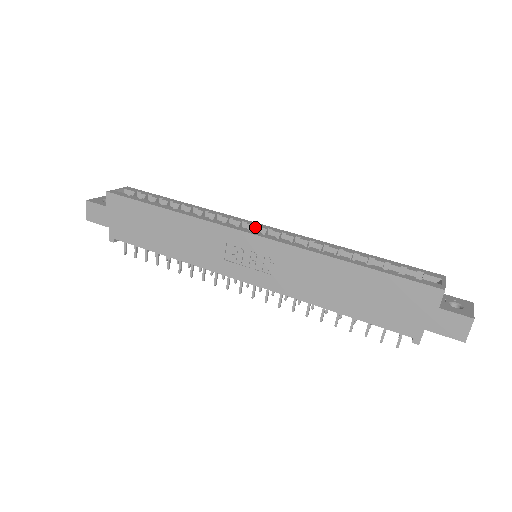
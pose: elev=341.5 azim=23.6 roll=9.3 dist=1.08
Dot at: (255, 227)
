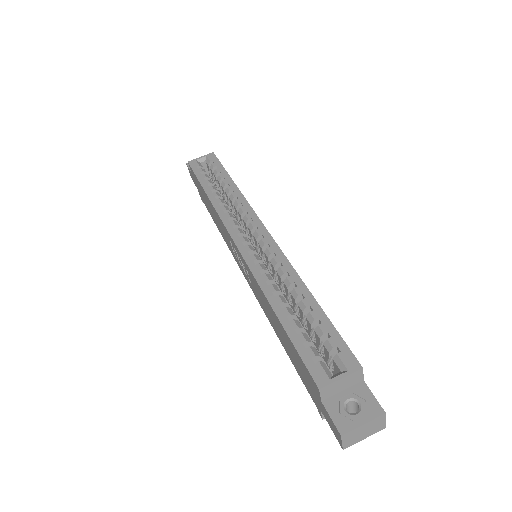
Dot at: (257, 228)
